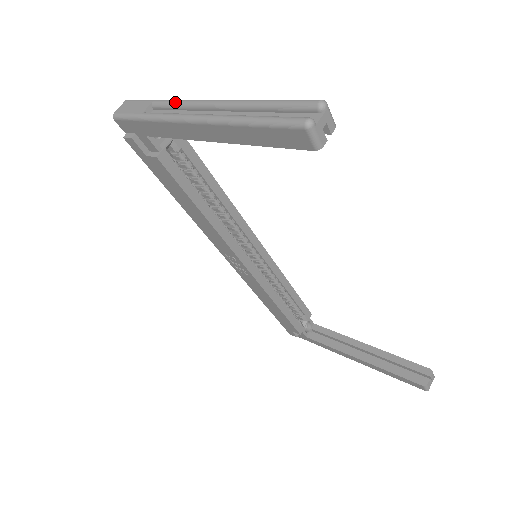
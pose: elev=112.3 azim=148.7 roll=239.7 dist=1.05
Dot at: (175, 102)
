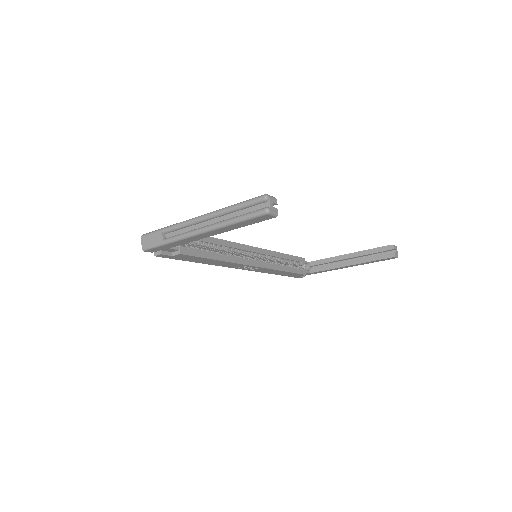
Dot at: (178, 226)
